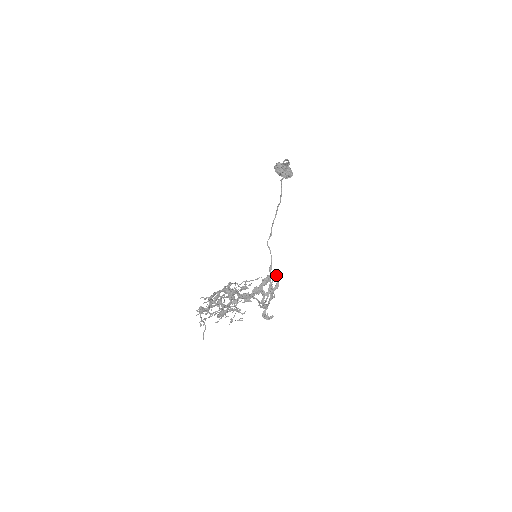
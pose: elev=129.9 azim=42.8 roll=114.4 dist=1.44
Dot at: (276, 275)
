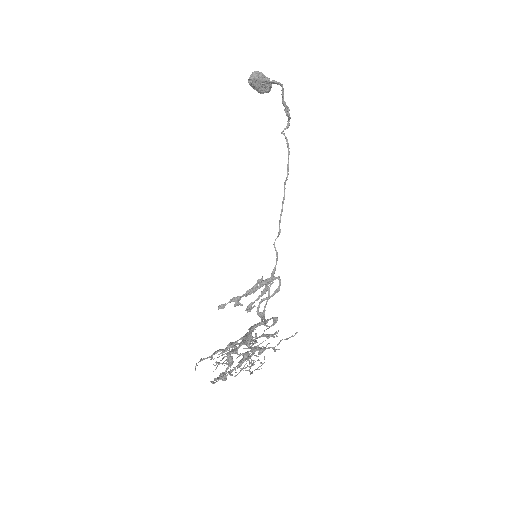
Dot at: (278, 279)
